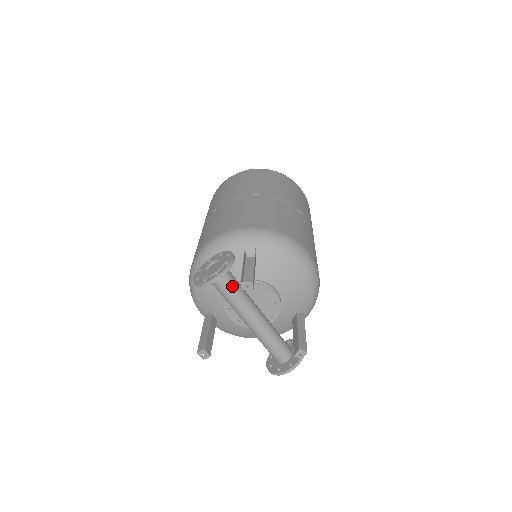
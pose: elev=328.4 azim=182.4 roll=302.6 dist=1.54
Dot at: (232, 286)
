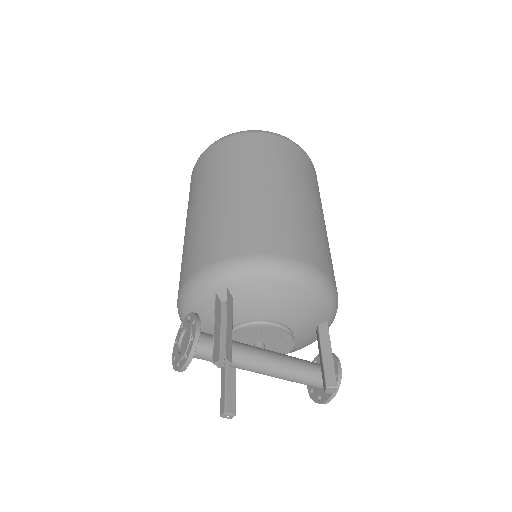
Dot at: occluded
